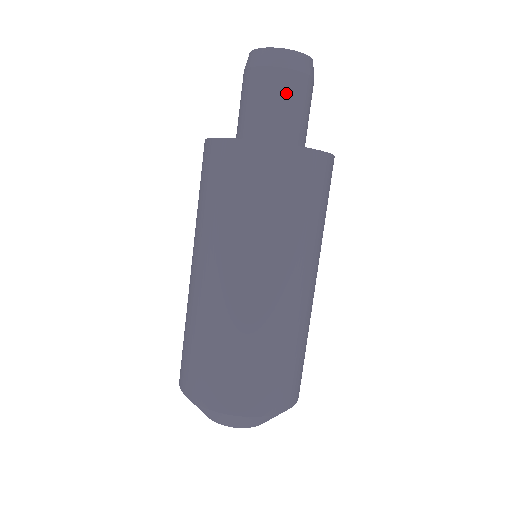
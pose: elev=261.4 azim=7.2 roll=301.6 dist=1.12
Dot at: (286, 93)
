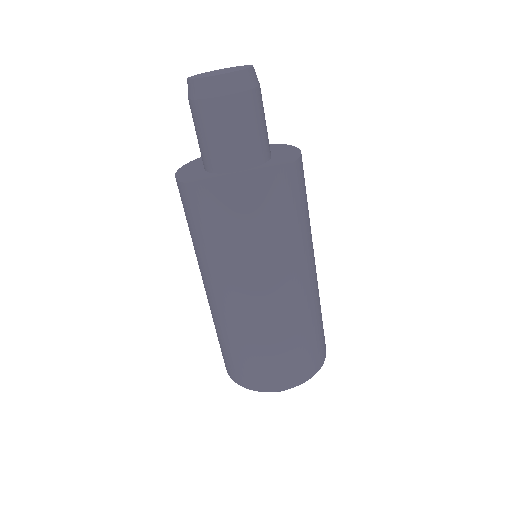
Dot at: (254, 113)
